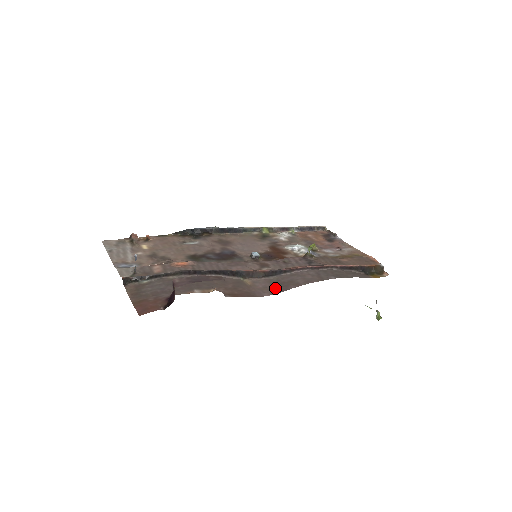
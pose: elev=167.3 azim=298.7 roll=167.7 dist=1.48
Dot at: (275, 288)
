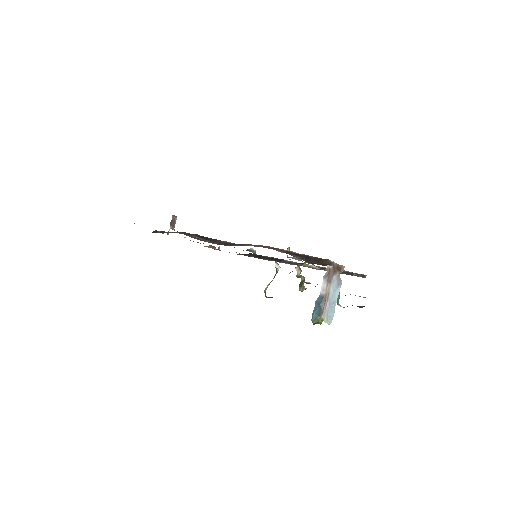
Dot at: occluded
